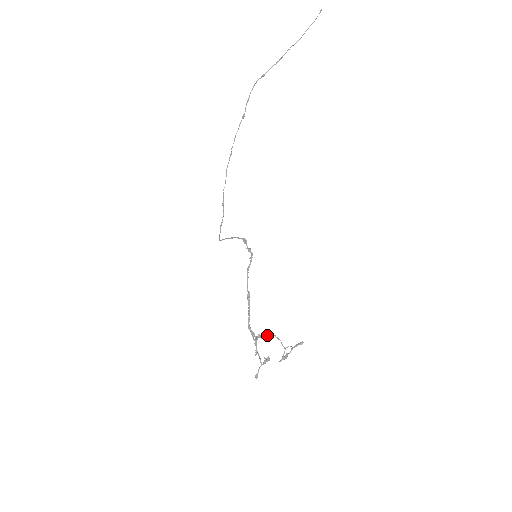
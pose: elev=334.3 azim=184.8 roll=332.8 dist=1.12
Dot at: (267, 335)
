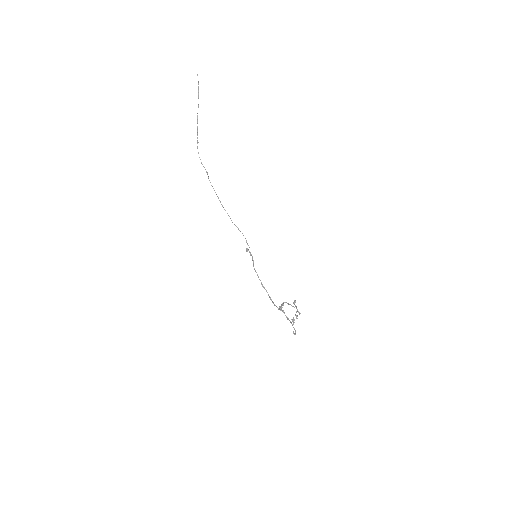
Dot at: (283, 305)
